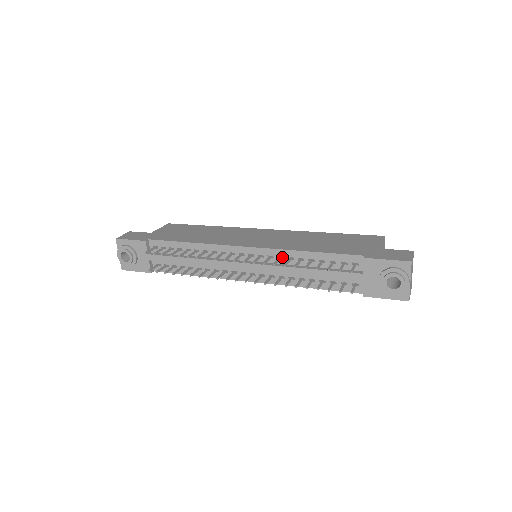
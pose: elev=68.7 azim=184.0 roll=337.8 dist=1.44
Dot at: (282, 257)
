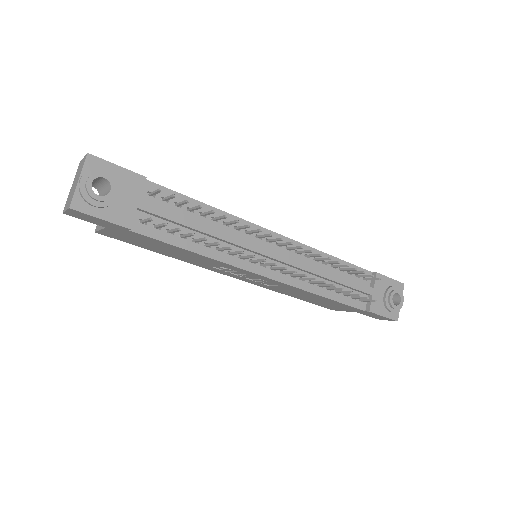
Dot at: (305, 257)
